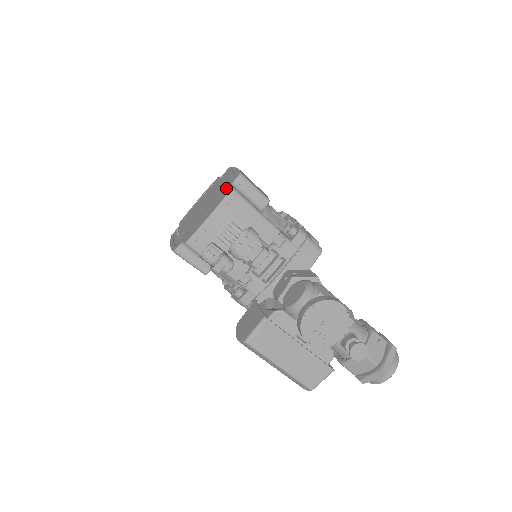
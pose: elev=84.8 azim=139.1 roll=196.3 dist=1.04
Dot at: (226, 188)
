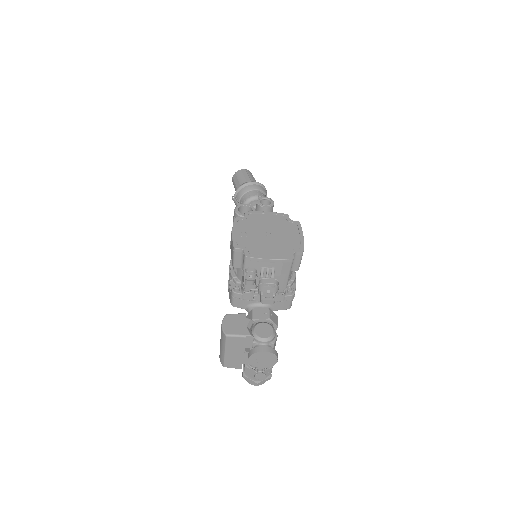
Dot at: (290, 249)
